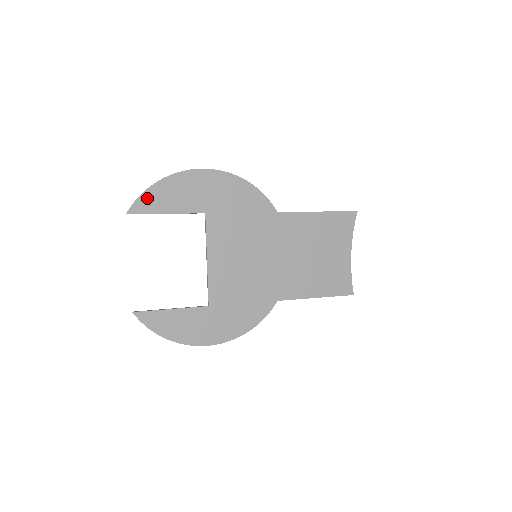
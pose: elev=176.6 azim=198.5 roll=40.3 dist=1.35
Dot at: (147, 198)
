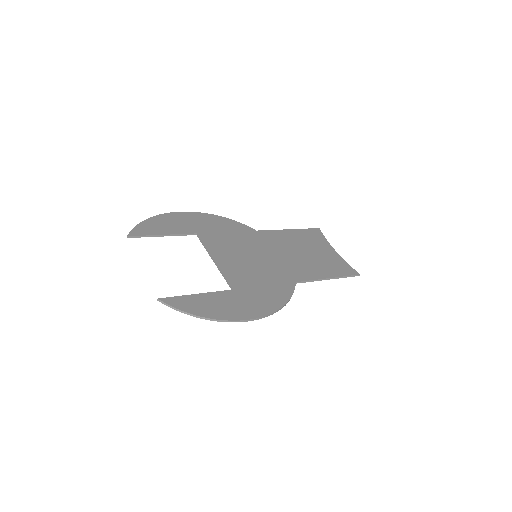
Dot at: (142, 227)
